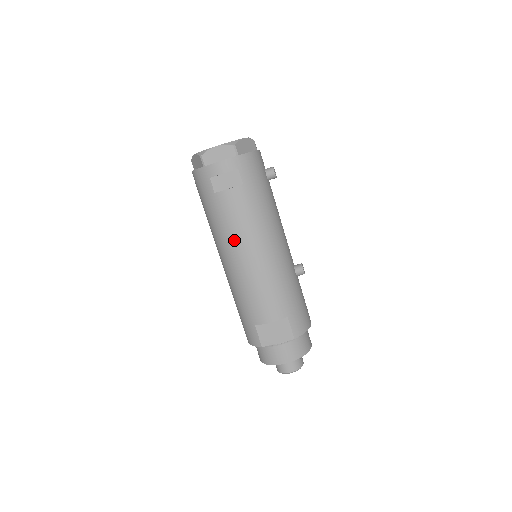
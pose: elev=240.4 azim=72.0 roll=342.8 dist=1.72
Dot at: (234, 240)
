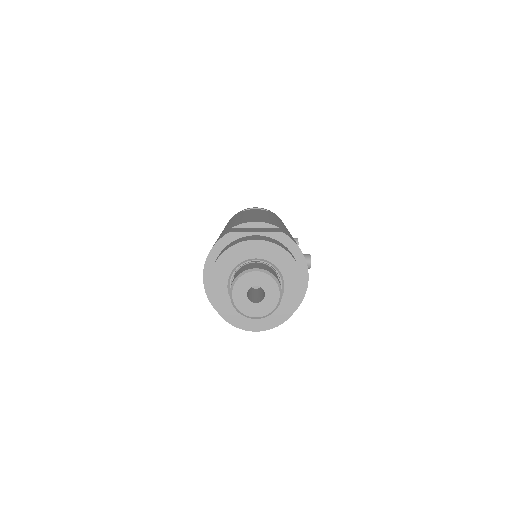
Dot at: occluded
